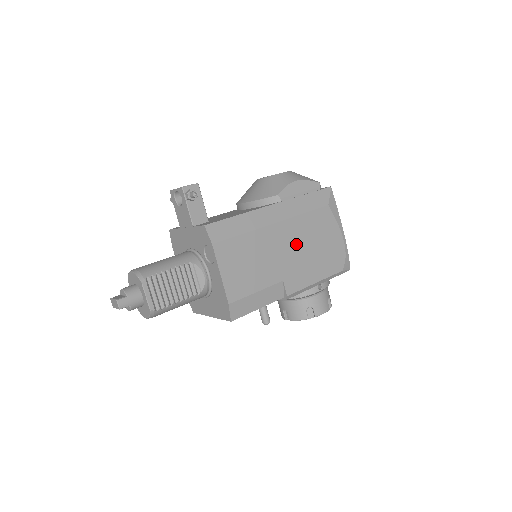
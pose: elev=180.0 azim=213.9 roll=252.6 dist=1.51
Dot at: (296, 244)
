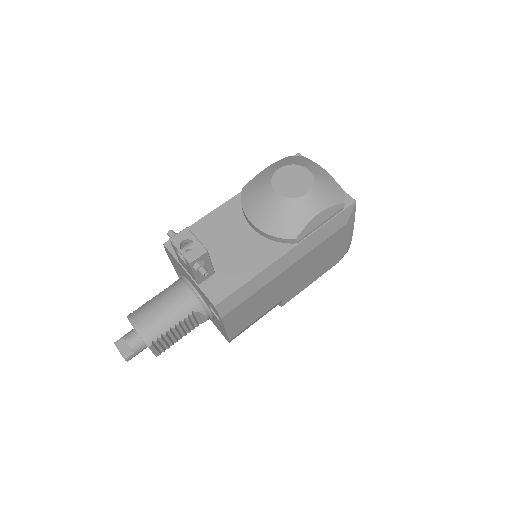
Dot at: (302, 271)
